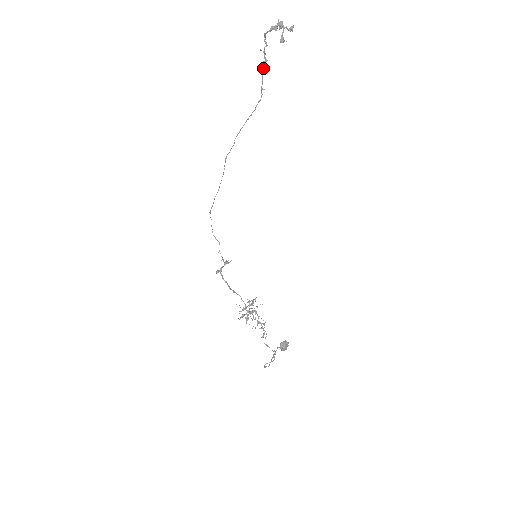
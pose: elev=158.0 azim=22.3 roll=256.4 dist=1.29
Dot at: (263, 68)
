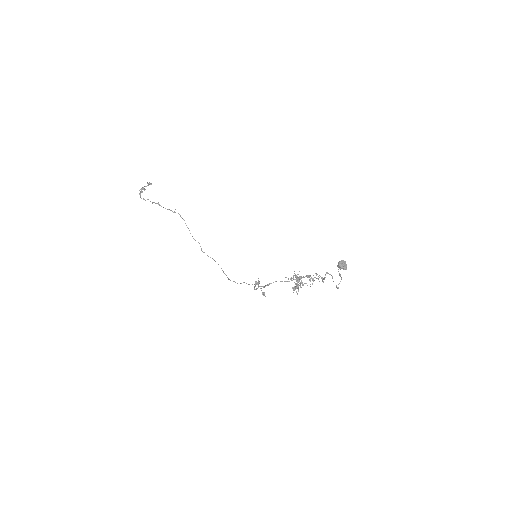
Dot at: occluded
